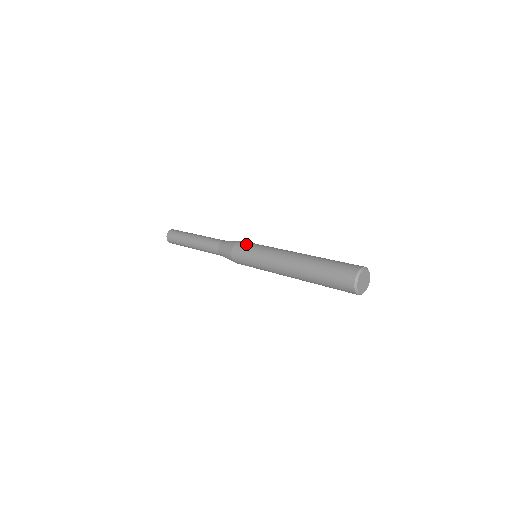
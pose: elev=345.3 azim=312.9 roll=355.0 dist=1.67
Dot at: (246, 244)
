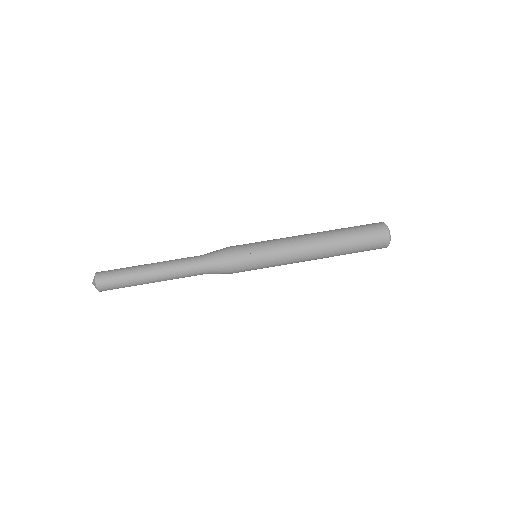
Dot at: (247, 260)
